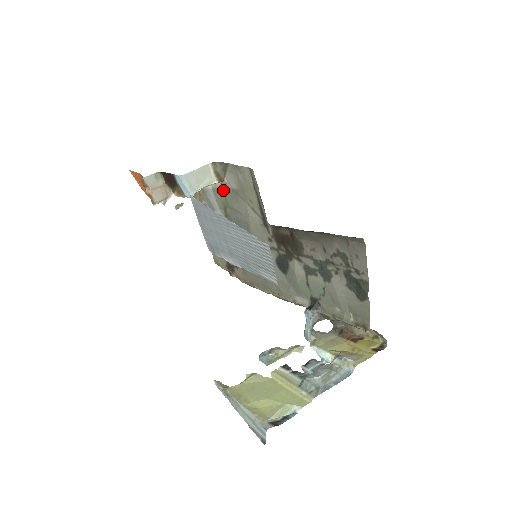
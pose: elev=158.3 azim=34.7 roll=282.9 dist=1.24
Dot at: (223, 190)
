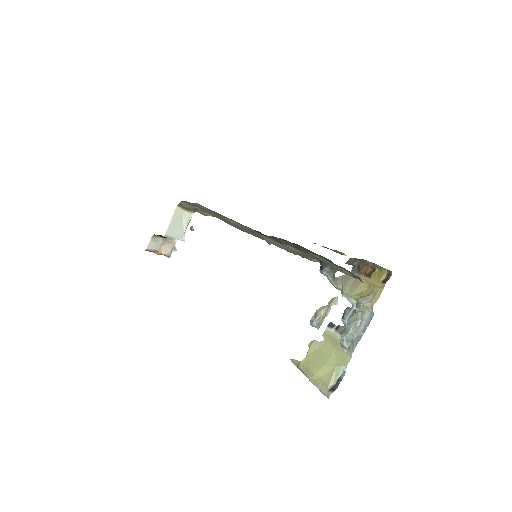
Dot at: occluded
